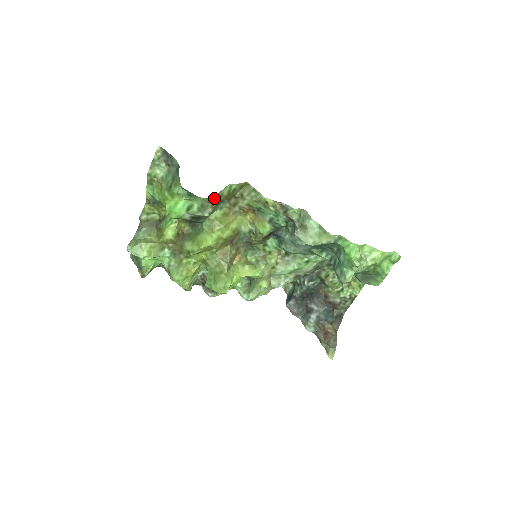
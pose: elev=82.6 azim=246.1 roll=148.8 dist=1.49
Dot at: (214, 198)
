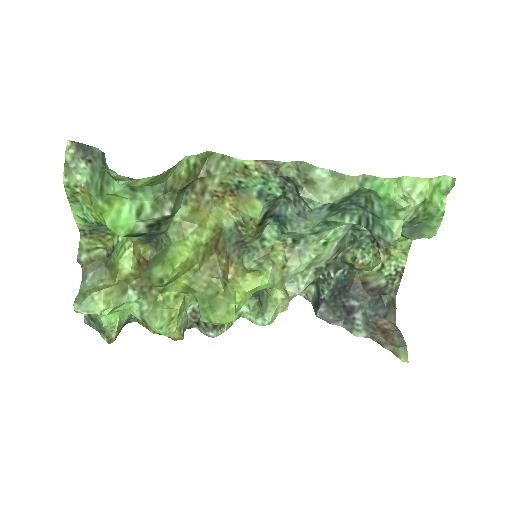
Dot at: (169, 183)
